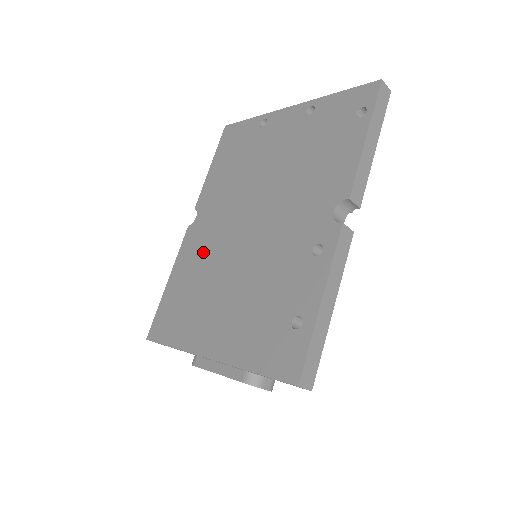
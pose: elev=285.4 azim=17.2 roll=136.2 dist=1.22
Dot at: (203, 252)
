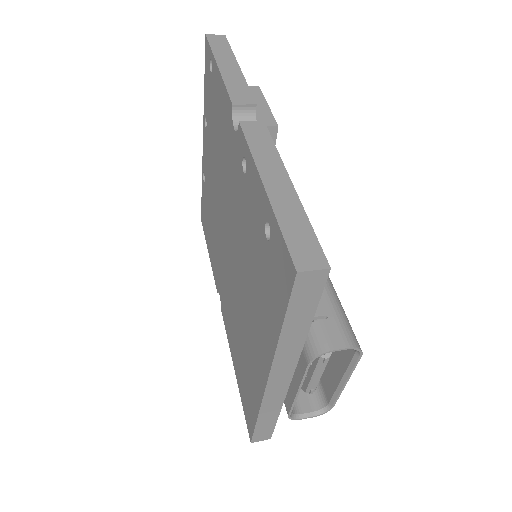
Dot at: (230, 308)
